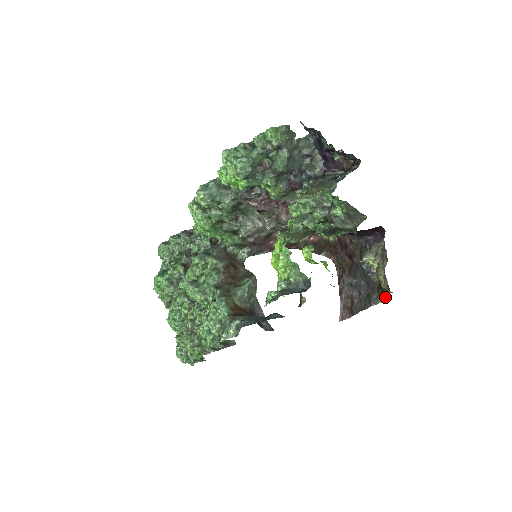
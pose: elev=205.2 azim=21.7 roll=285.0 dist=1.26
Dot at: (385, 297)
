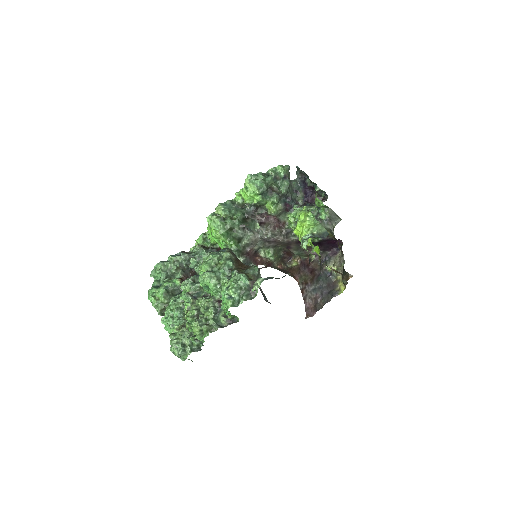
Dot at: (343, 289)
